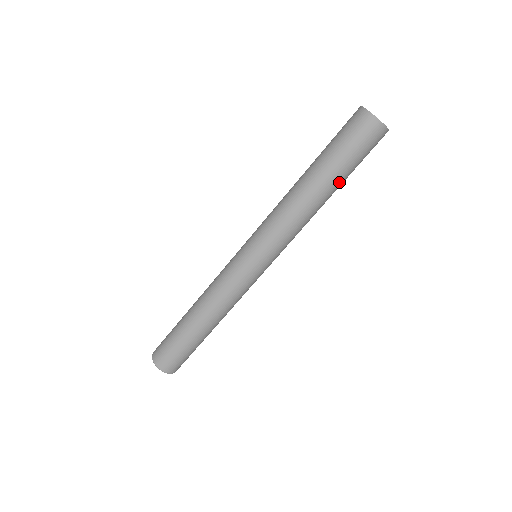
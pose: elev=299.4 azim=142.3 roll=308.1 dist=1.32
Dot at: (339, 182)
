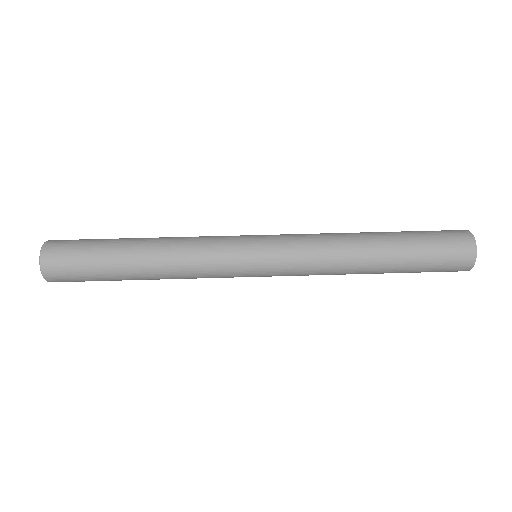
Dot at: (396, 266)
